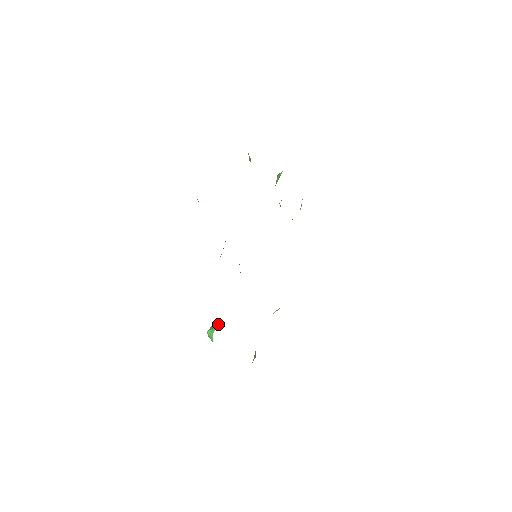
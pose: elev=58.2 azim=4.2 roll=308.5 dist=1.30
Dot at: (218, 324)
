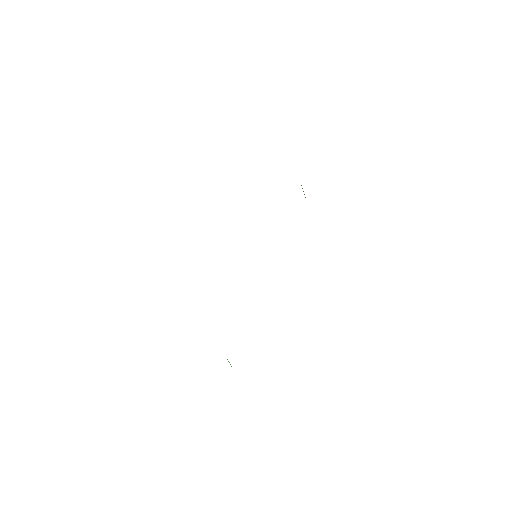
Dot at: occluded
